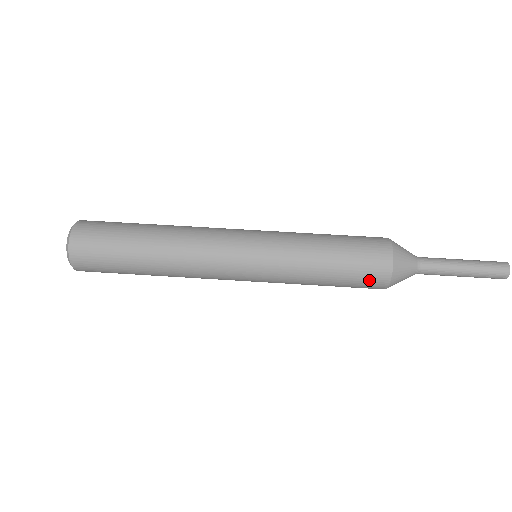
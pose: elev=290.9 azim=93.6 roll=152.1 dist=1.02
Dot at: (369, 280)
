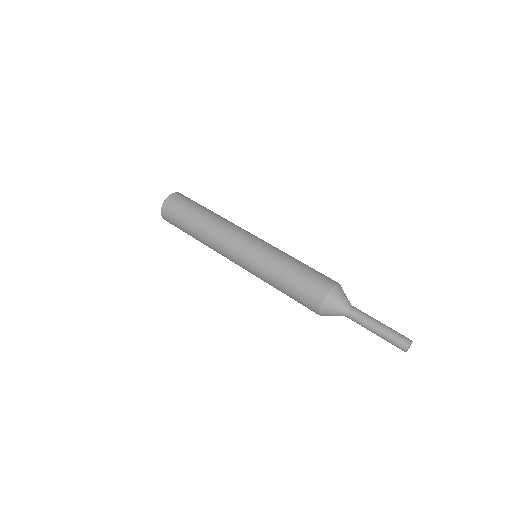
Dot at: (307, 301)
